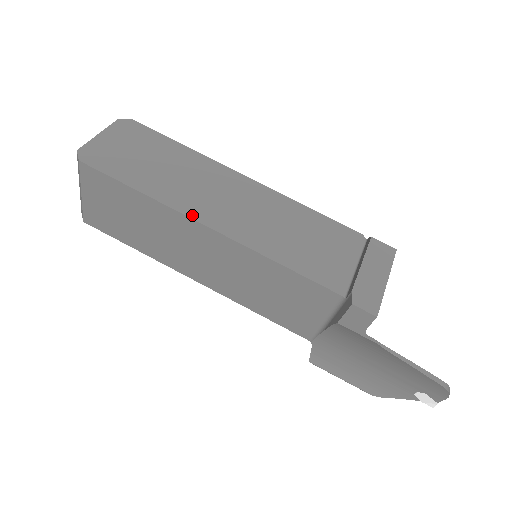
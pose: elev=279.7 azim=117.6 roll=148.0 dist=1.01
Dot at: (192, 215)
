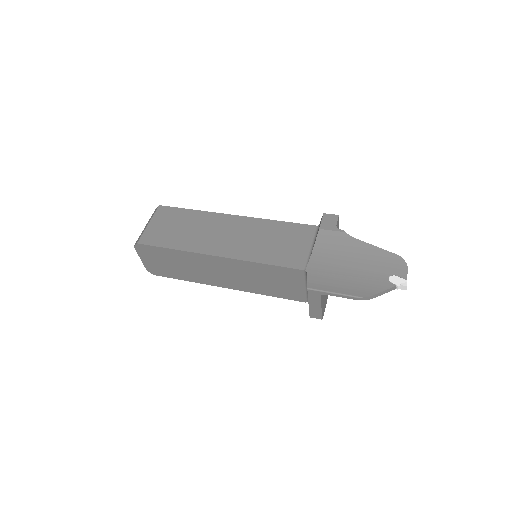
Dot at: (224, 215)
